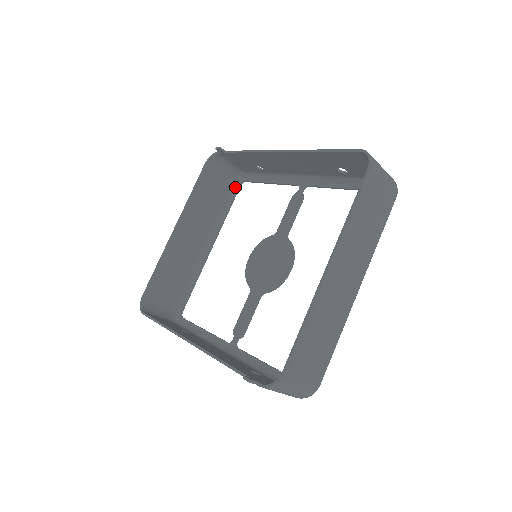
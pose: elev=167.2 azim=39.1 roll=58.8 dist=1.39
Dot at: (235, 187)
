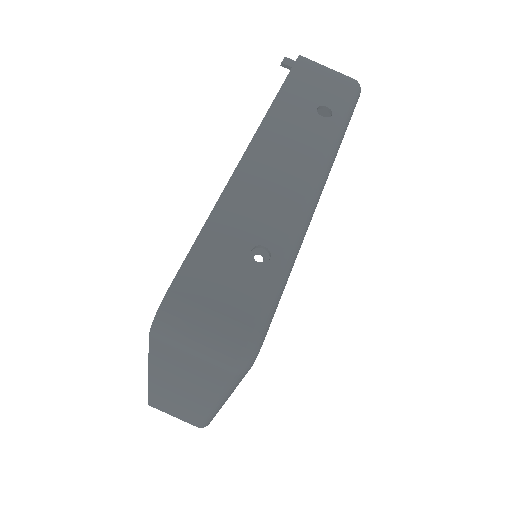
Dot at: occluded
